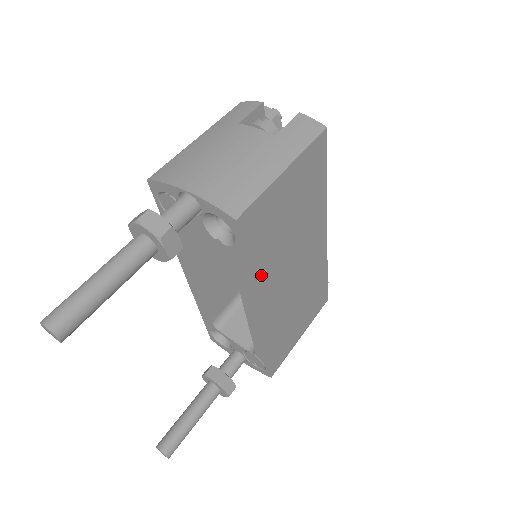
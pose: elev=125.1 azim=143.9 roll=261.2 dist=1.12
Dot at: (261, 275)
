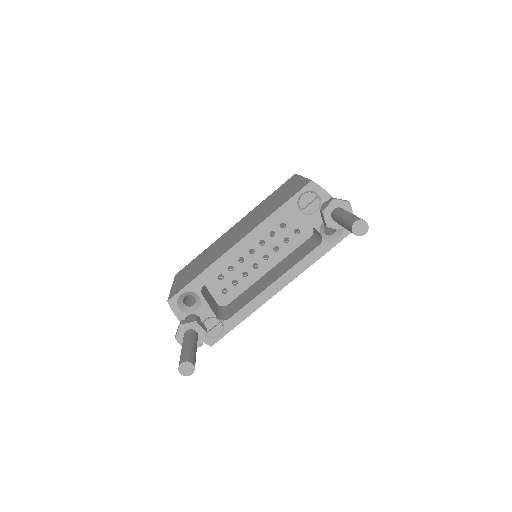
Dot at: occluded
